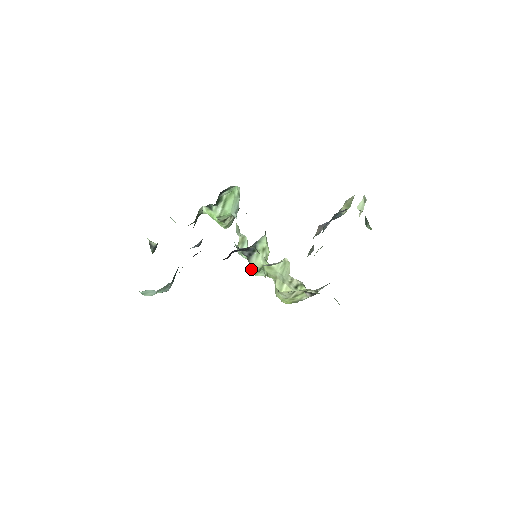
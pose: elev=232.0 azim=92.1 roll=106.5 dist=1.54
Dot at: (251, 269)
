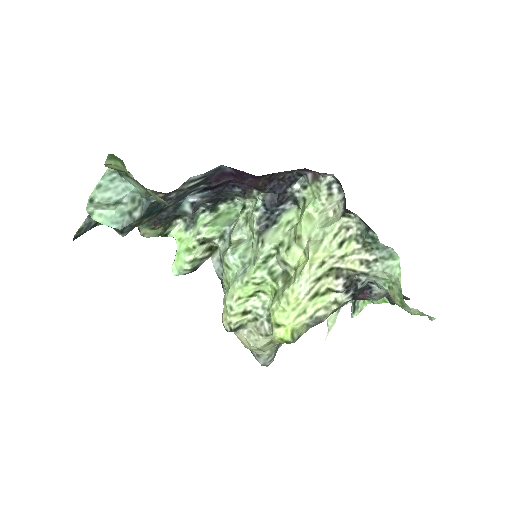
Dot at: (240, 276)
